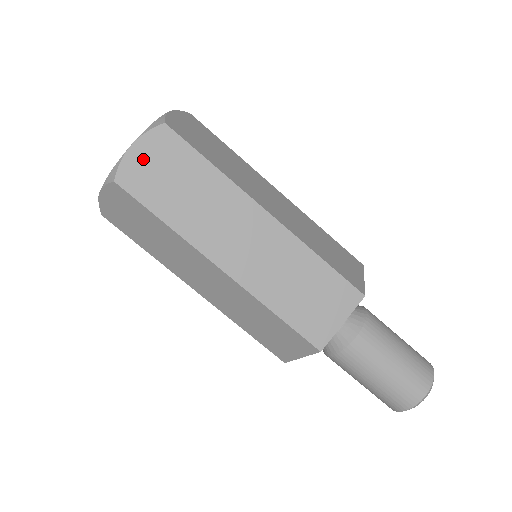
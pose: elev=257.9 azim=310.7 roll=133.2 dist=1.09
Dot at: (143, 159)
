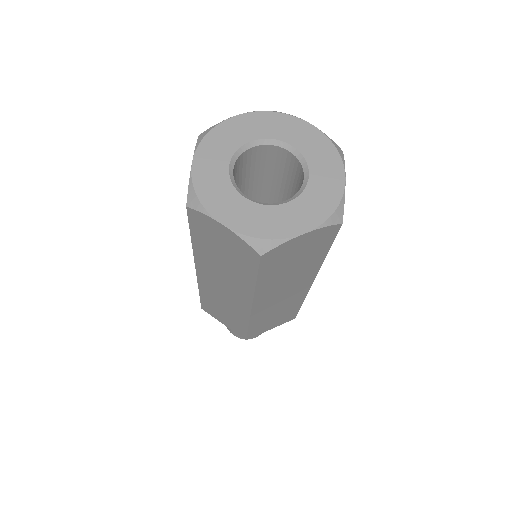
Dot at: (298, 244)
